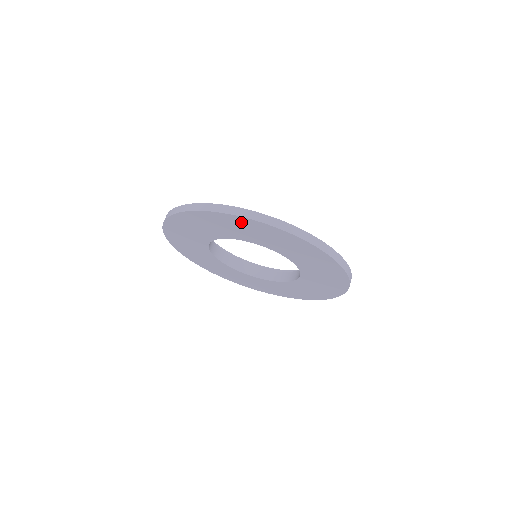
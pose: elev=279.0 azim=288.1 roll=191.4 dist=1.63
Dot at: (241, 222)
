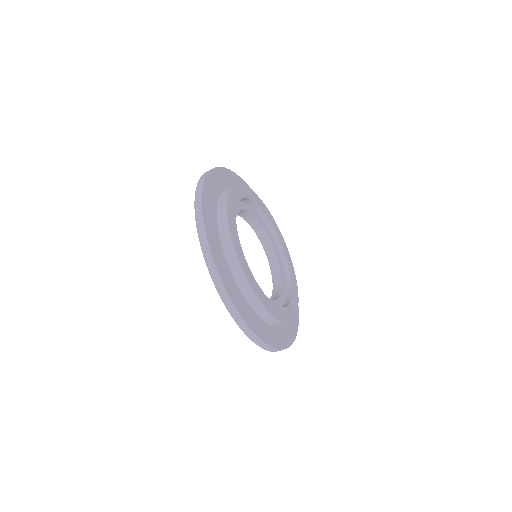
Dot at: occluded
